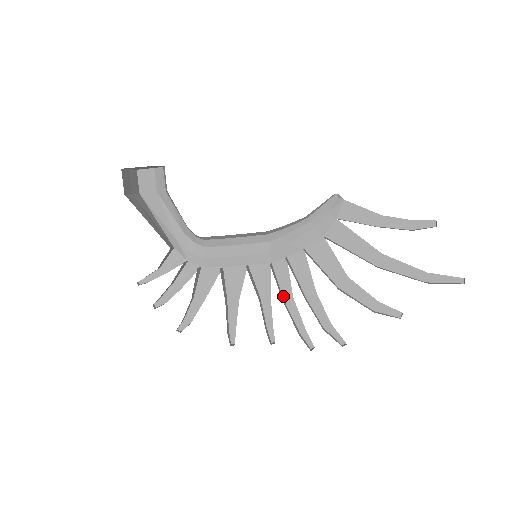
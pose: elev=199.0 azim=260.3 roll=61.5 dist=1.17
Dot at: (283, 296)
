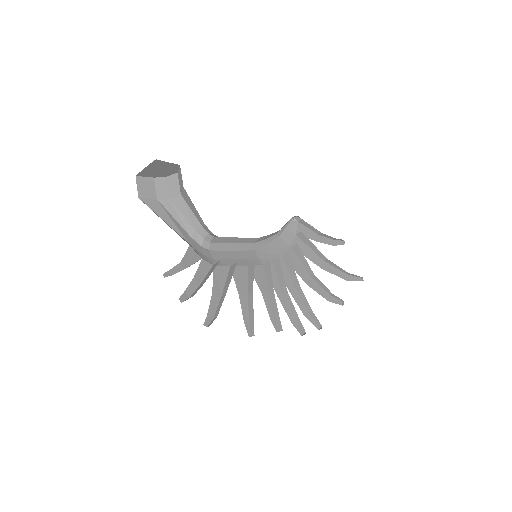
Dot at: occluded
